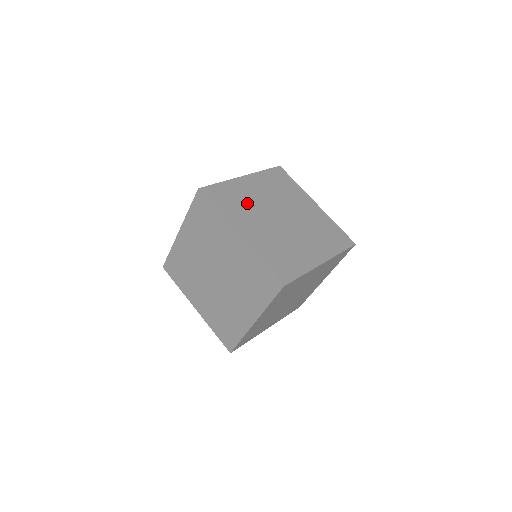
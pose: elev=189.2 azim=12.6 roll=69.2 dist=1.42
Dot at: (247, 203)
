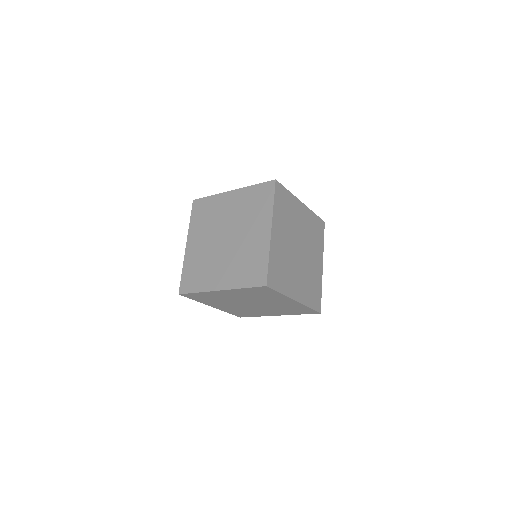
Dot at: (285, 261)
